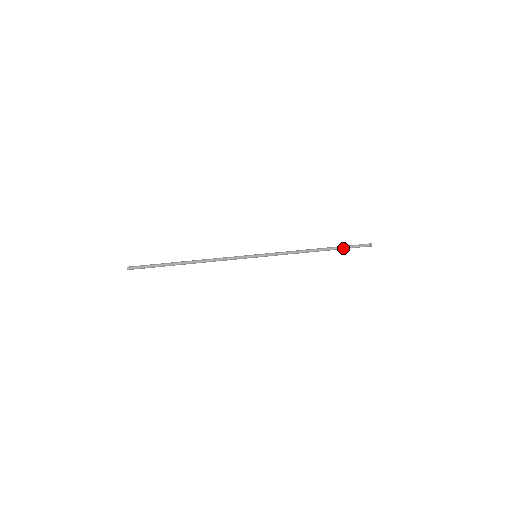
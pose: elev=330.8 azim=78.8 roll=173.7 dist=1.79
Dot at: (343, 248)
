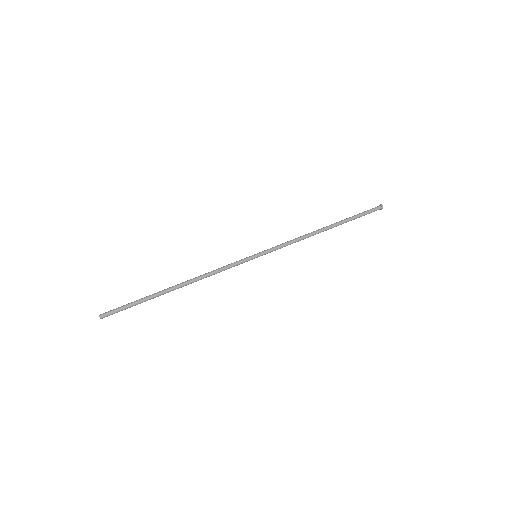
Dot at: (352, 218)
